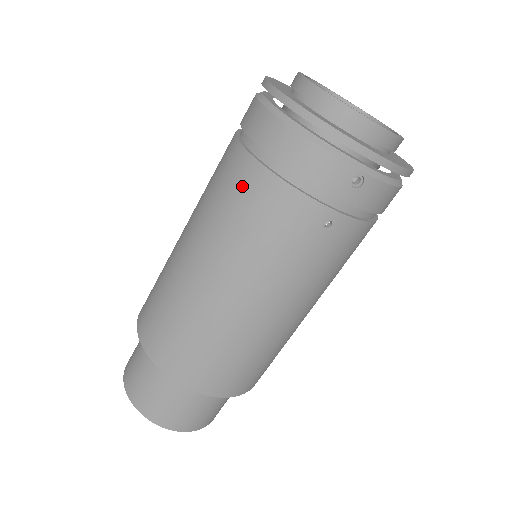
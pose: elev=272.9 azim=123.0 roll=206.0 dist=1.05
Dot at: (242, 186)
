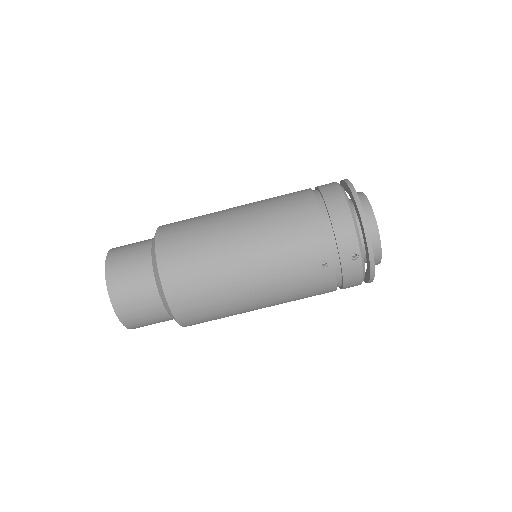
Dot at: (301, 210)
